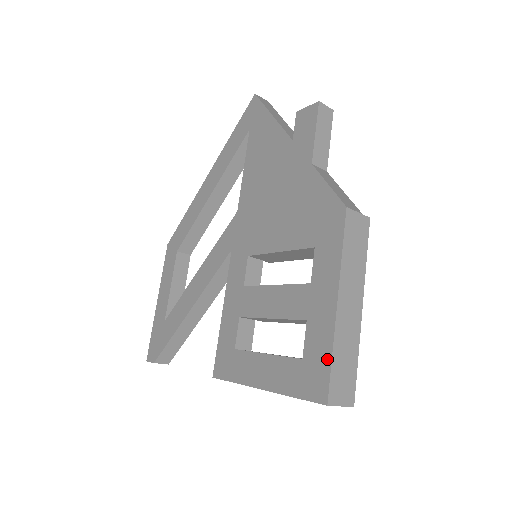
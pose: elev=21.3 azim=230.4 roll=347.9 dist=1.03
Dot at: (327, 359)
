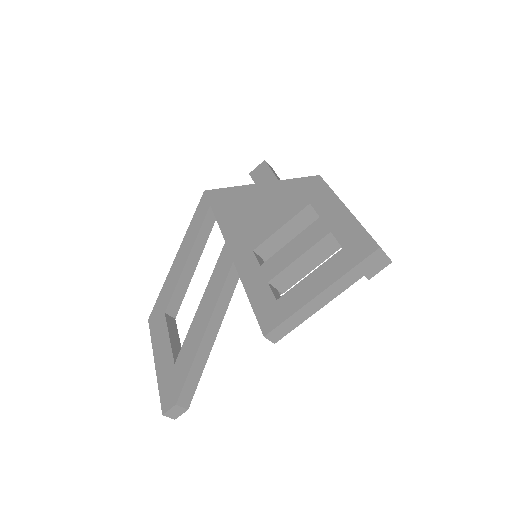
Dot at: (361, 231)
